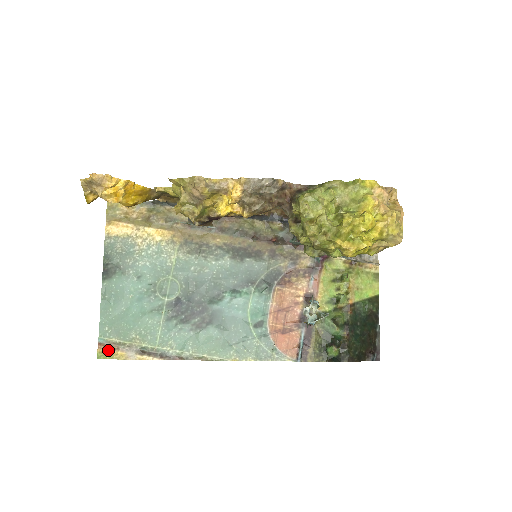
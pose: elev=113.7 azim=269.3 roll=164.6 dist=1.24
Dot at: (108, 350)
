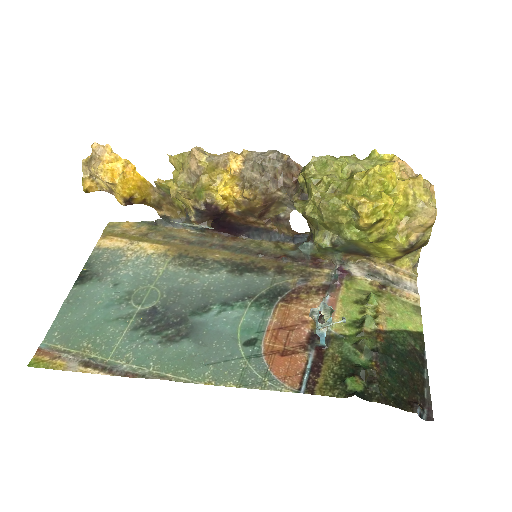
Dot at: (46, 357)
